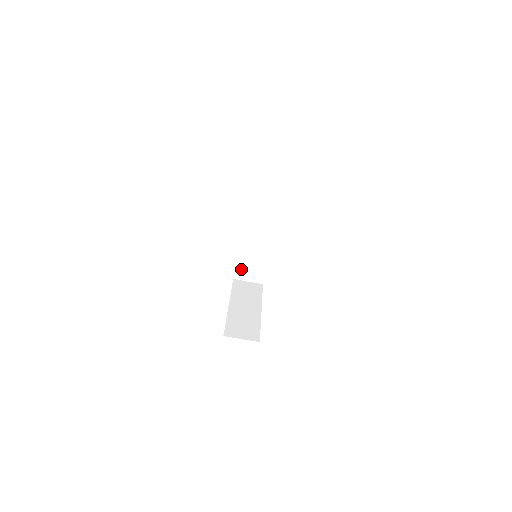
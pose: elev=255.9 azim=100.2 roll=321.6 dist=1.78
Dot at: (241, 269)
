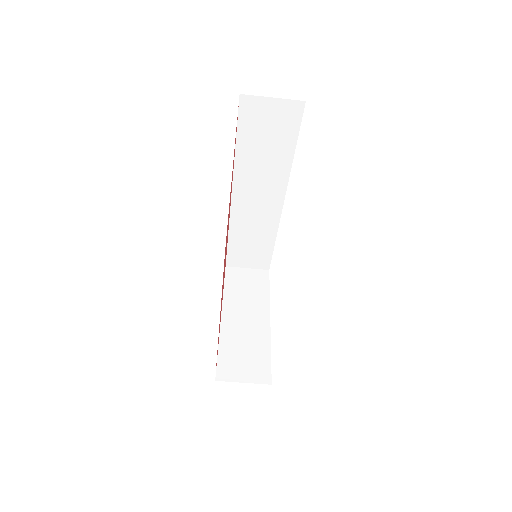
Dot at: (235, 254)
